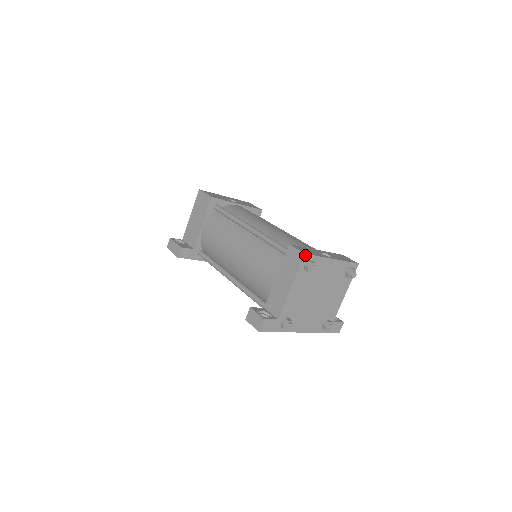
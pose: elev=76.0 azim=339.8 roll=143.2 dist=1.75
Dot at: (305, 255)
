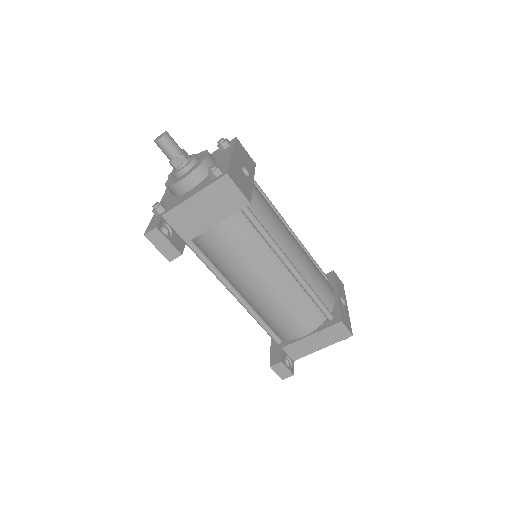
Dot at: (351, 335)
